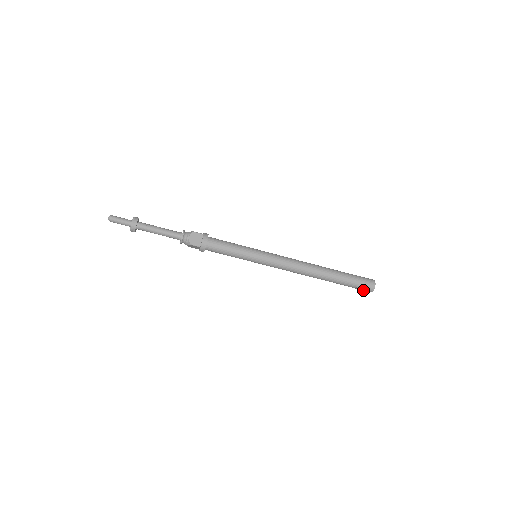
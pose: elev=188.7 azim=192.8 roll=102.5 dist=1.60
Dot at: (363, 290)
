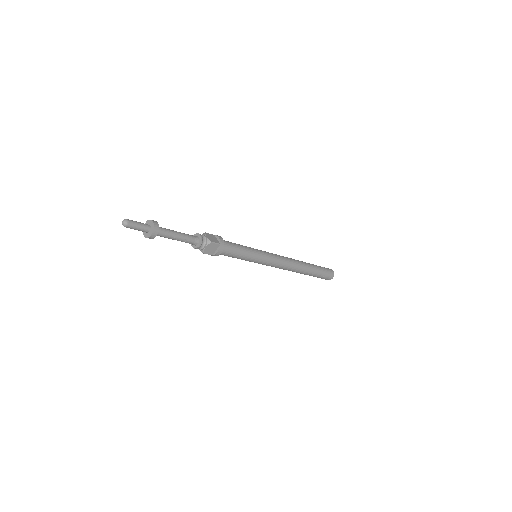
Dot at: occluded
